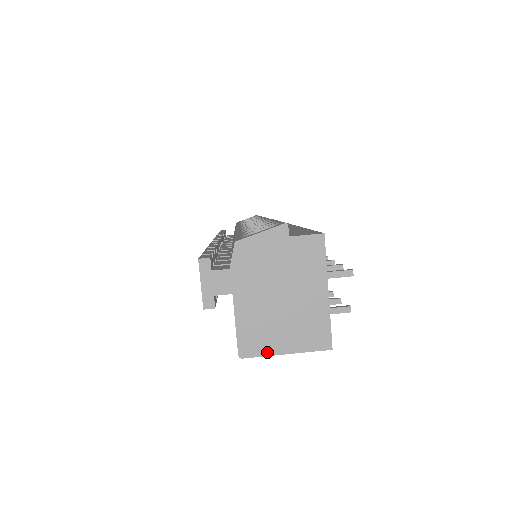
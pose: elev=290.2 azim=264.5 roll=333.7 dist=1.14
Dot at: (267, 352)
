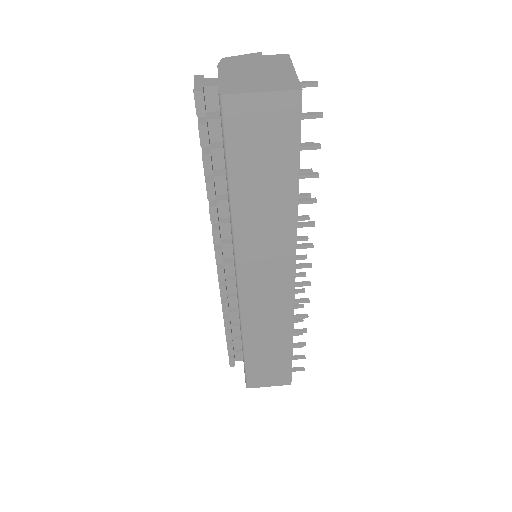
Dot at: (244, 92)
